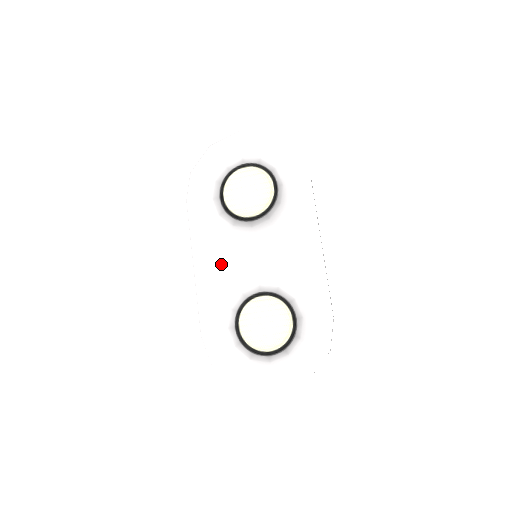
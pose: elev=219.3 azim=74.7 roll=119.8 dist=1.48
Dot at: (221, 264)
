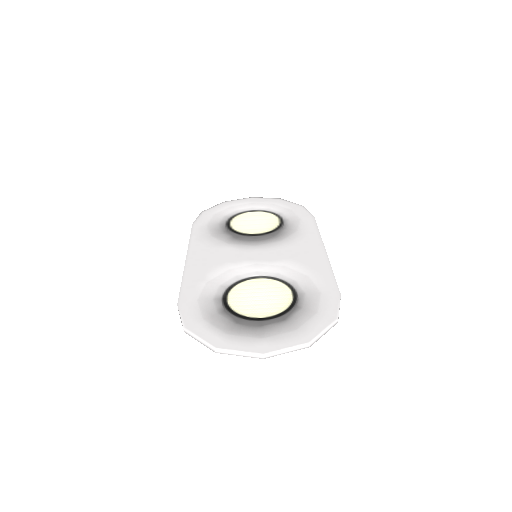
Dot at: (217, 258)
